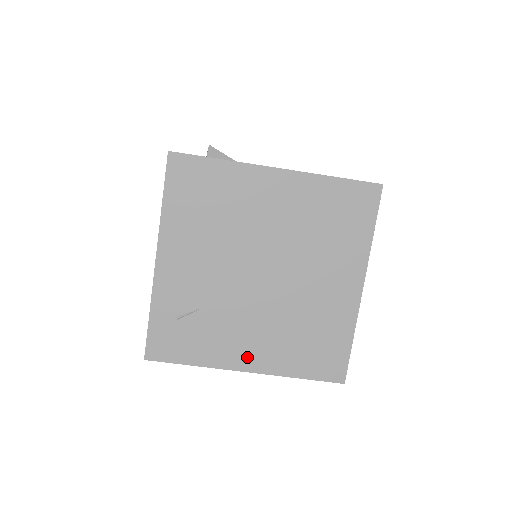
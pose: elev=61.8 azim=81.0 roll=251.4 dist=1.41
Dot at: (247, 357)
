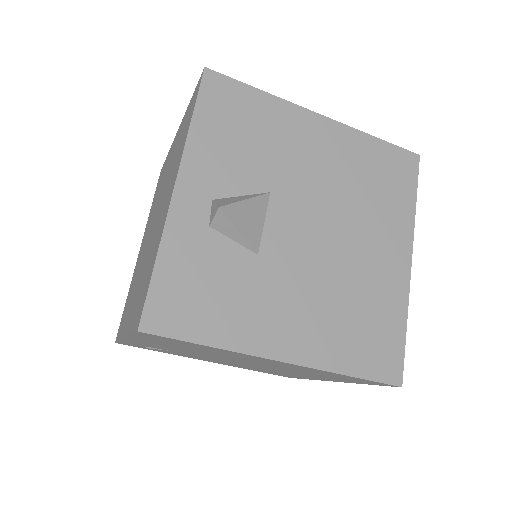
Dot at: (210, 361)
